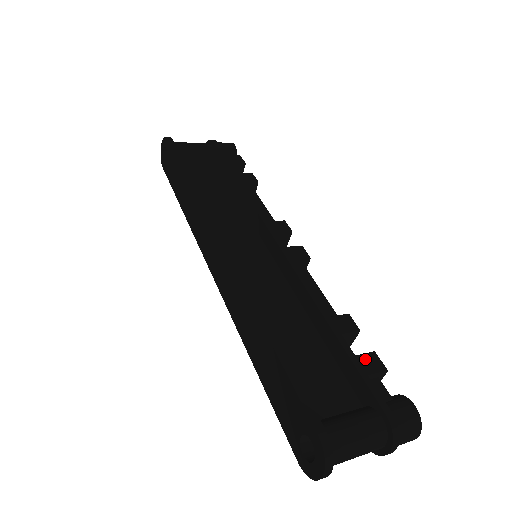
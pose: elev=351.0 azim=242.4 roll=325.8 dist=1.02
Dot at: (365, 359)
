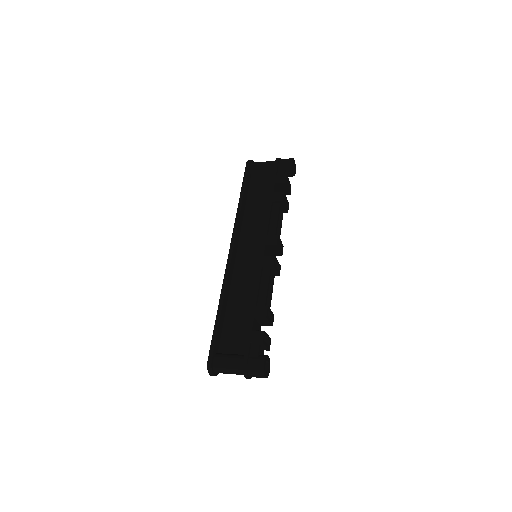
Dot at: (255, 334)
